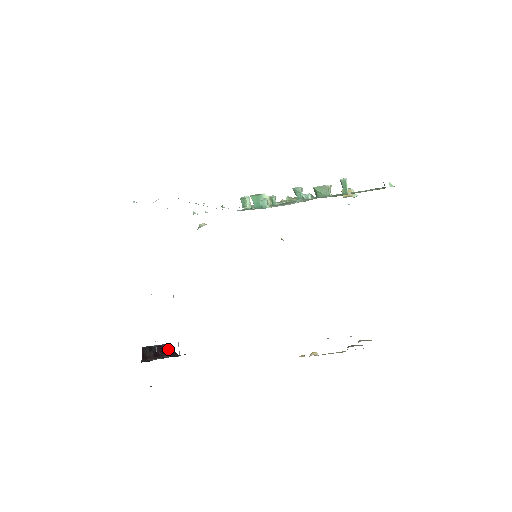
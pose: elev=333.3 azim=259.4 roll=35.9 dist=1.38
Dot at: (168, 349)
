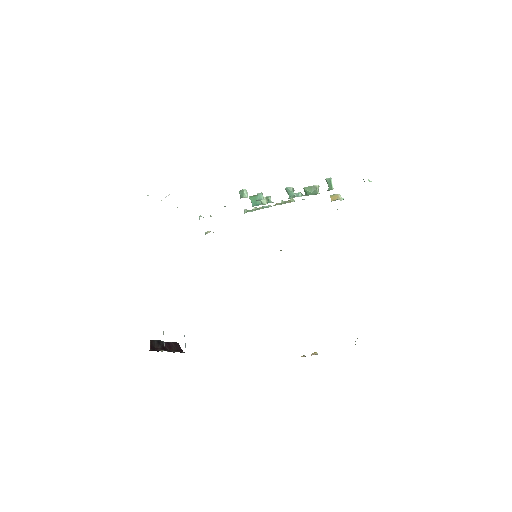
Dot at: (175, 346)
